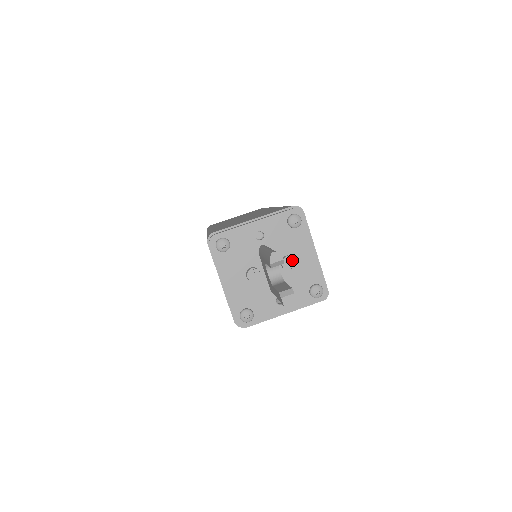
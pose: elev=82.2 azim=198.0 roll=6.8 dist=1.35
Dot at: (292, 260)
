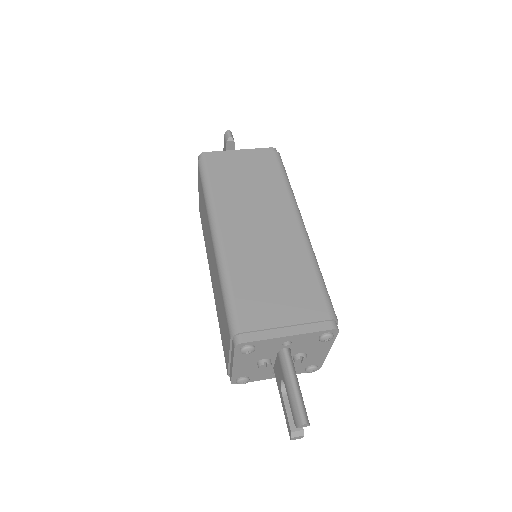
Dot at: (306, 359)
